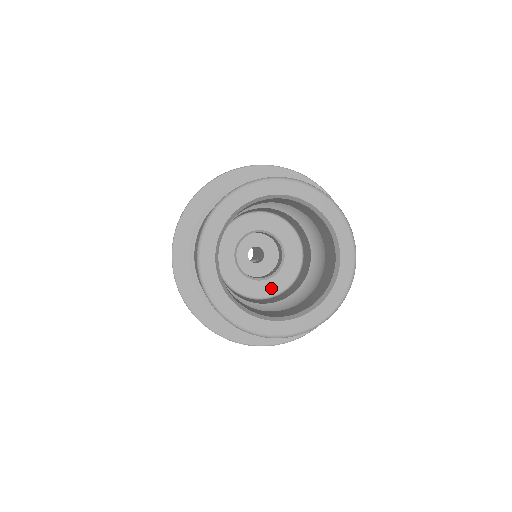
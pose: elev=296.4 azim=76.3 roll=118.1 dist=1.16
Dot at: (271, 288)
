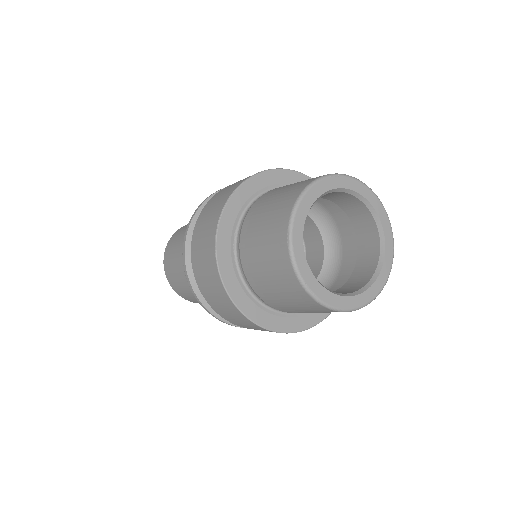
Dot at: occluded
